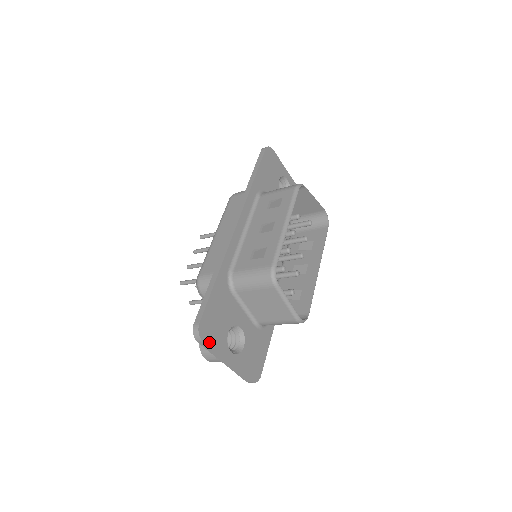
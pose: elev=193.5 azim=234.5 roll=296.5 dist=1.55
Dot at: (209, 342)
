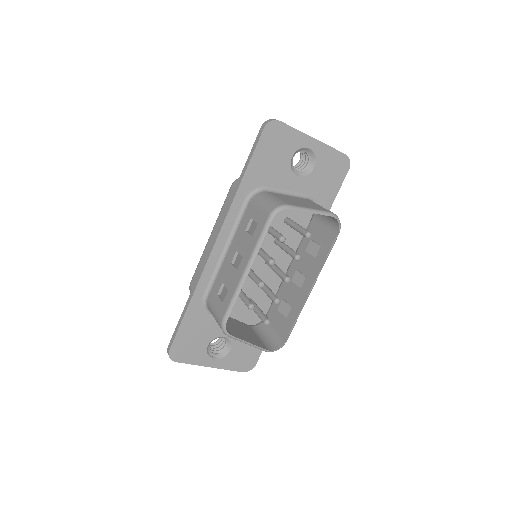
Dot at: (183, 360)
